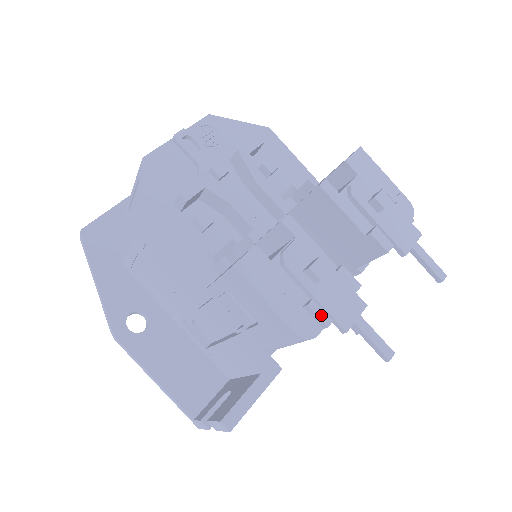
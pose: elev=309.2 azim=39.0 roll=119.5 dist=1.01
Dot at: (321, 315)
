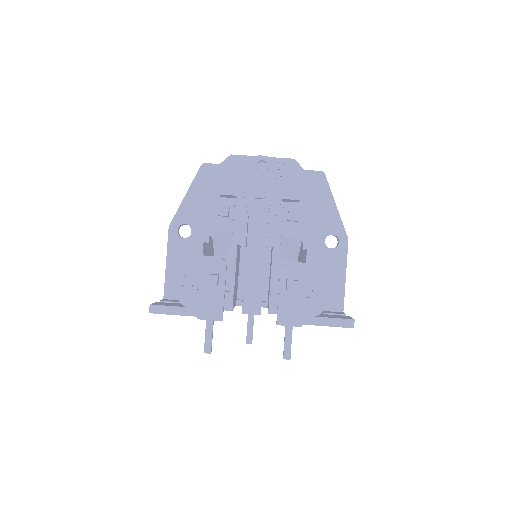
Dot at: (195, 300)
